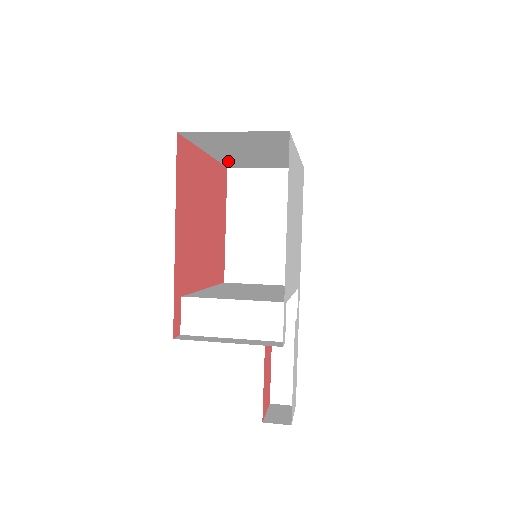
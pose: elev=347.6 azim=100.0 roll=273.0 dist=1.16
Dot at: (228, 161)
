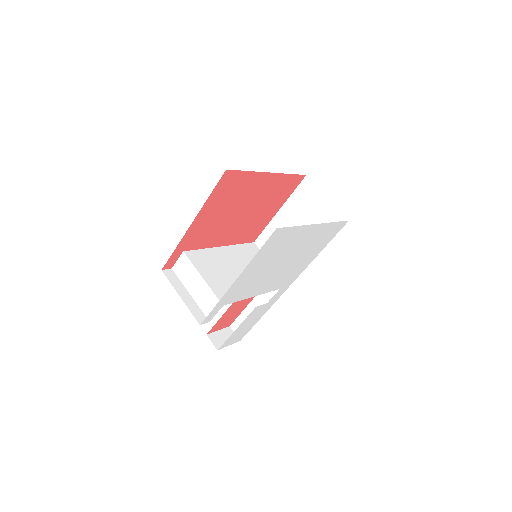
Dot at: occluded
